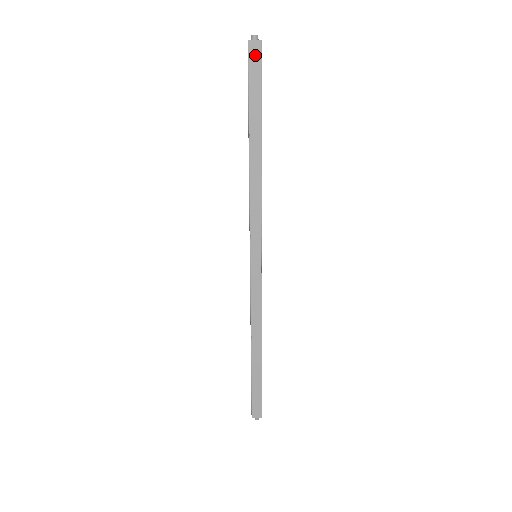
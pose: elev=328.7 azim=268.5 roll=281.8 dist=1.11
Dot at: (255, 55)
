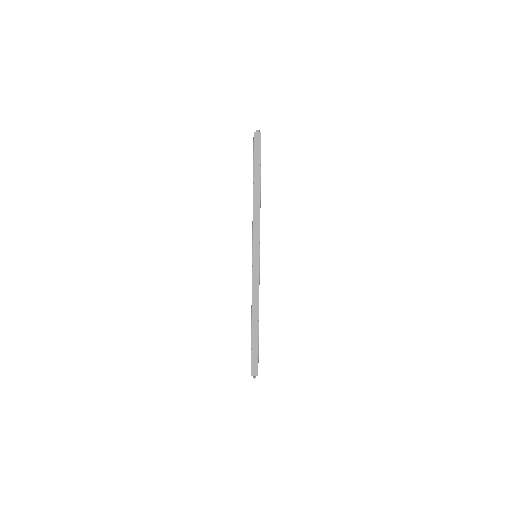
Dot at: (257, 140)
